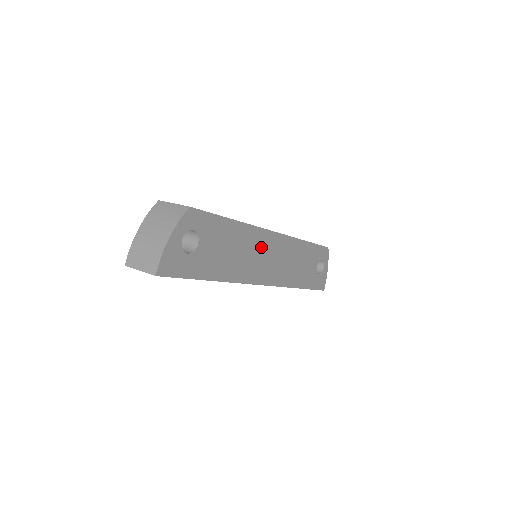
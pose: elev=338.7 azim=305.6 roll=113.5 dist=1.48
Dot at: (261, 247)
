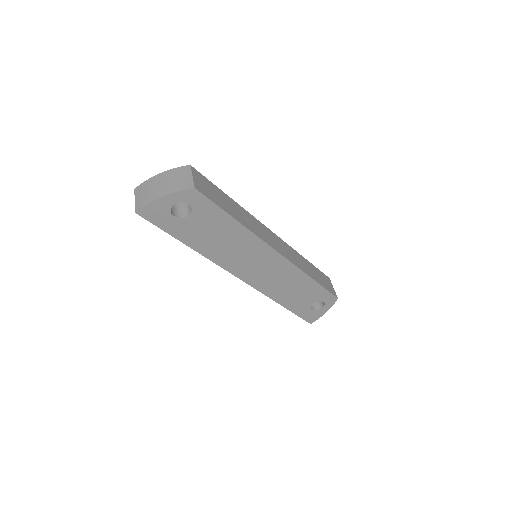
Dot at: (255, 254)
